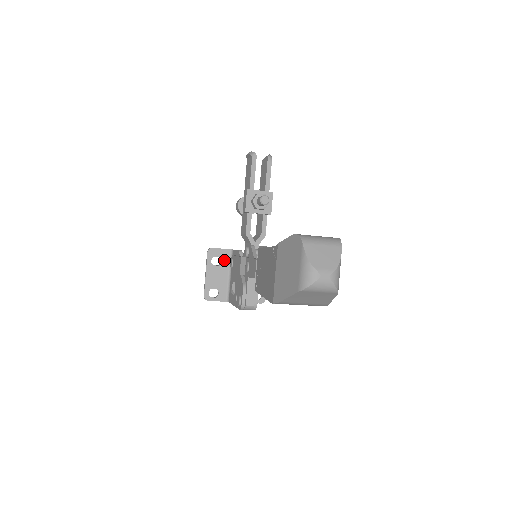
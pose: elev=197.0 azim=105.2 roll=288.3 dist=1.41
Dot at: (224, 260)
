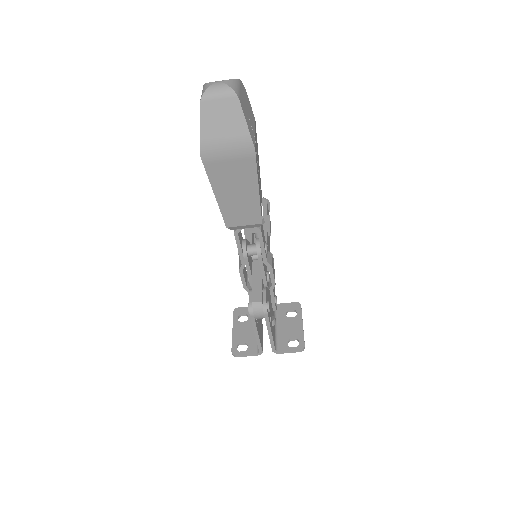
Dot at: occluded
